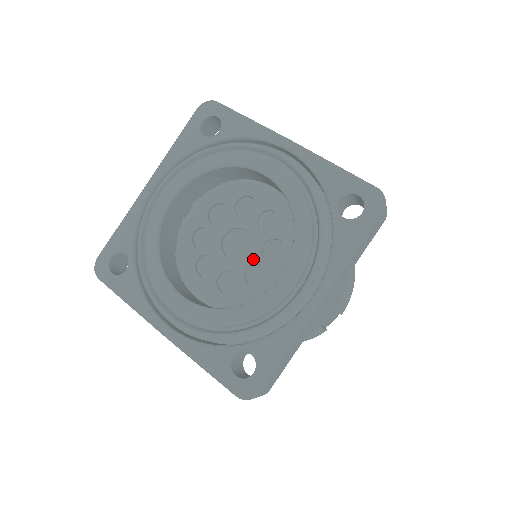
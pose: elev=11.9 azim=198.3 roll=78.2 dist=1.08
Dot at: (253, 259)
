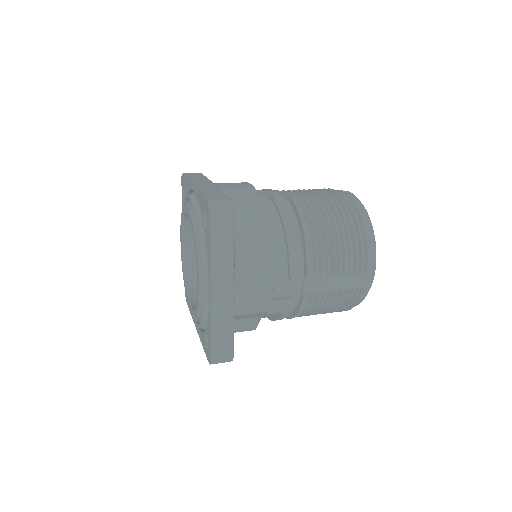
Dot at: occluded
